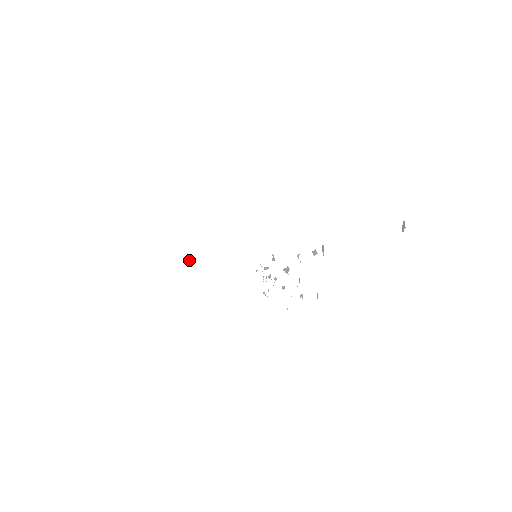
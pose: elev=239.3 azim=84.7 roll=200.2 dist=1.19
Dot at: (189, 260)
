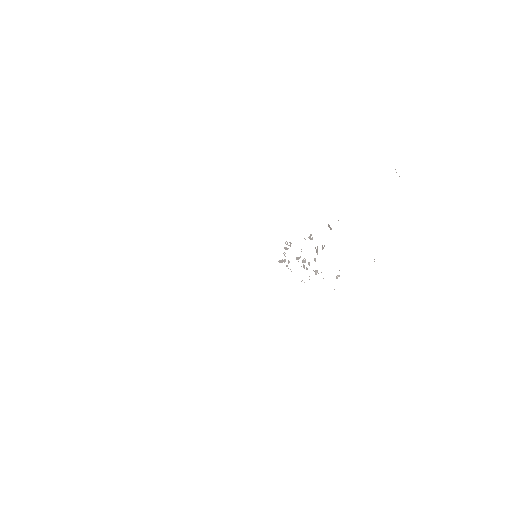
Dot at: (230, 262)
